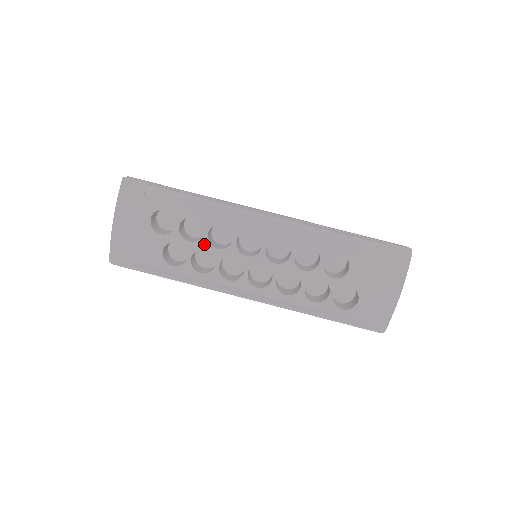
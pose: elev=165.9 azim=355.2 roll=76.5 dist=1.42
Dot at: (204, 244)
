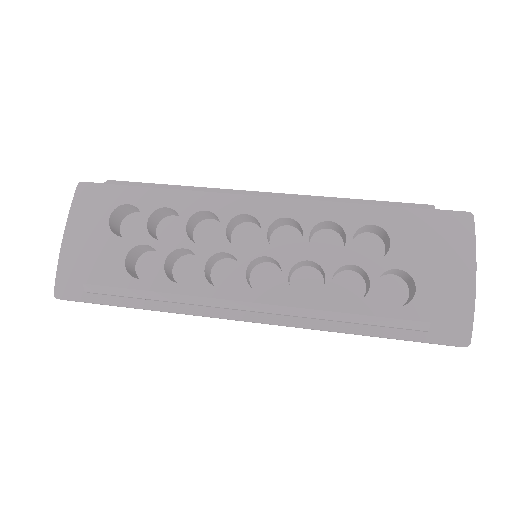
Dot at: (181, 241)
